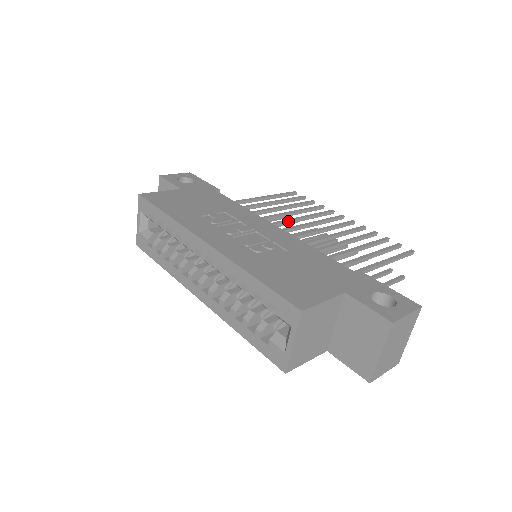
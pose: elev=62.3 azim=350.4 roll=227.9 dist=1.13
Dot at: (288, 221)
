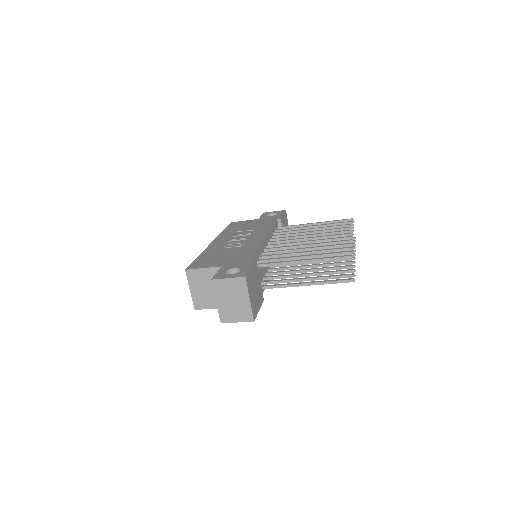
Dot at: (297, 236)
